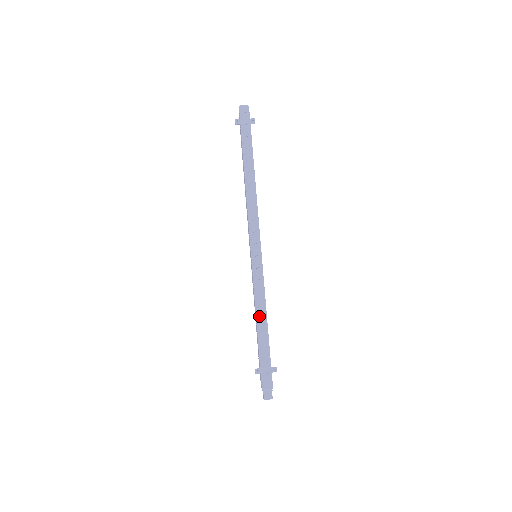
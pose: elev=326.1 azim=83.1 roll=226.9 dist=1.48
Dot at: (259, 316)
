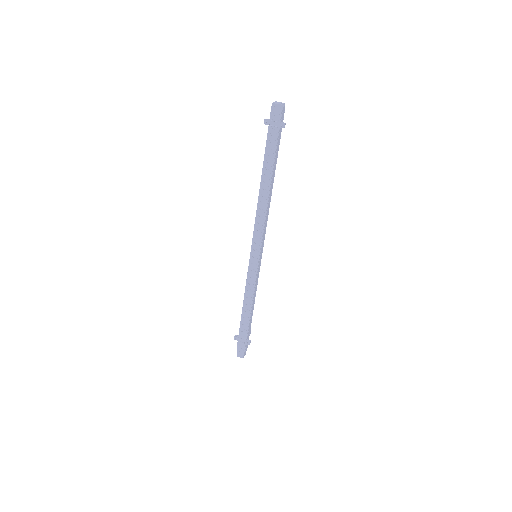
Dot at: (245, 303)
